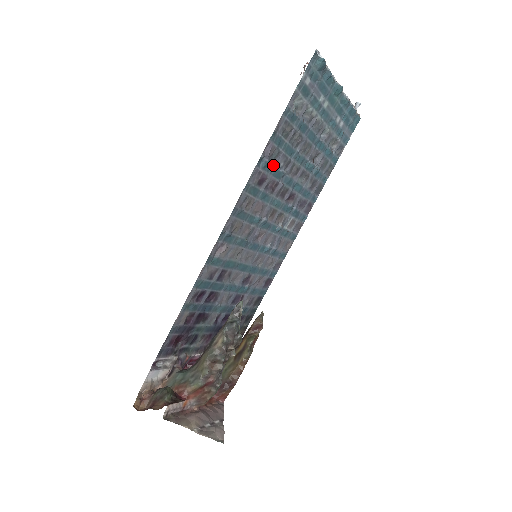
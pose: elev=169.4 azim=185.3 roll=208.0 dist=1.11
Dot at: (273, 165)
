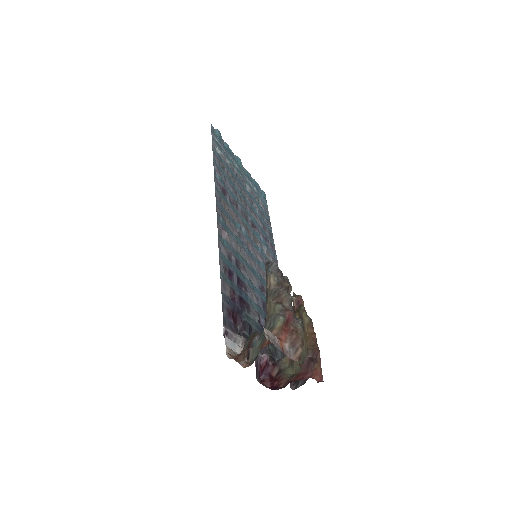
Dot at: (226, 186)
